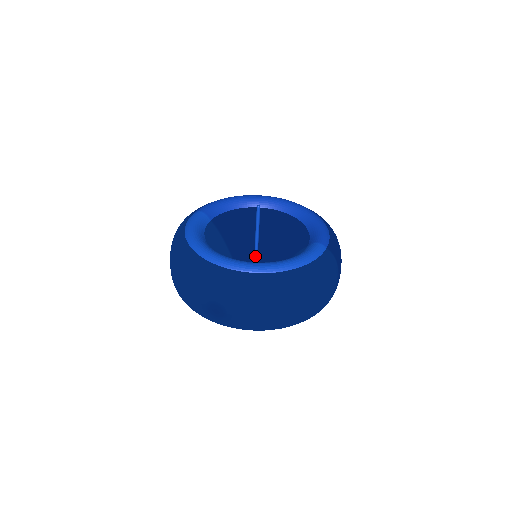
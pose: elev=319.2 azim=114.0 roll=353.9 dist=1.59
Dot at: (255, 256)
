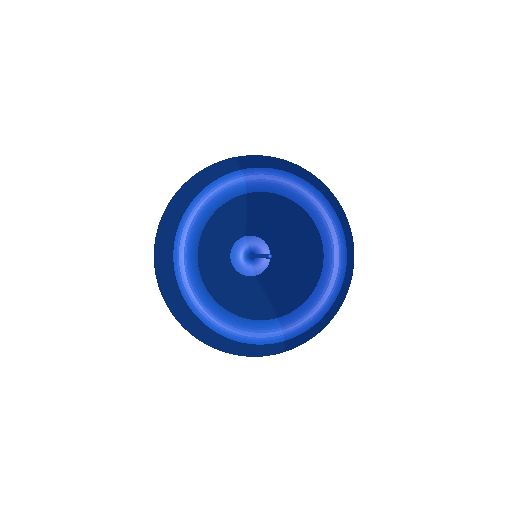
Dot at: (254, 256)
